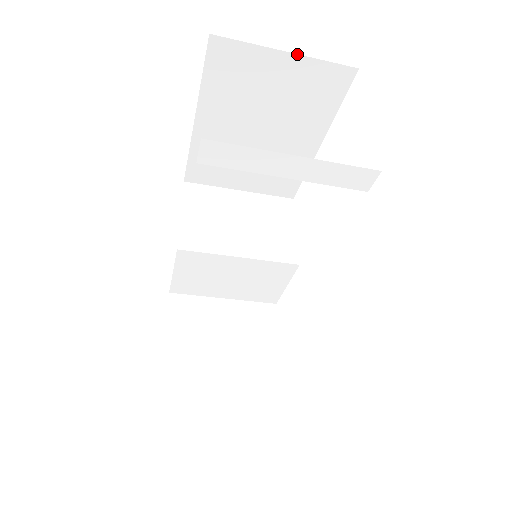
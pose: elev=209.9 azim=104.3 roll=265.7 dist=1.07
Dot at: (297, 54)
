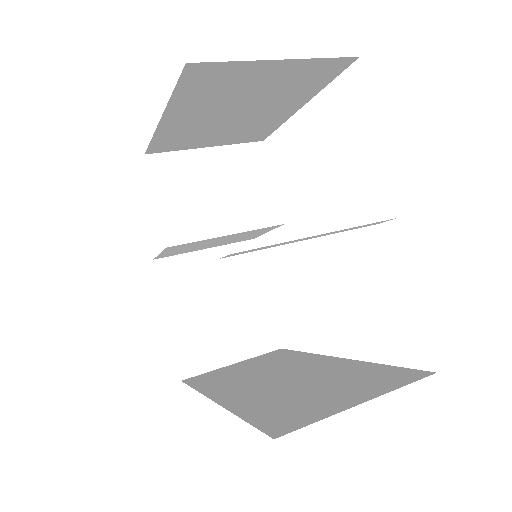
Dot at: (292, 59)
